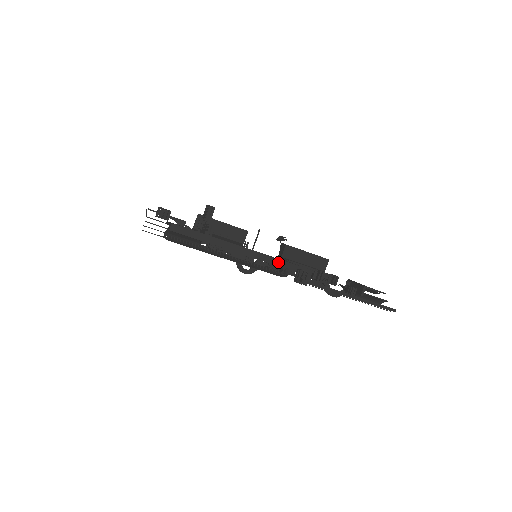
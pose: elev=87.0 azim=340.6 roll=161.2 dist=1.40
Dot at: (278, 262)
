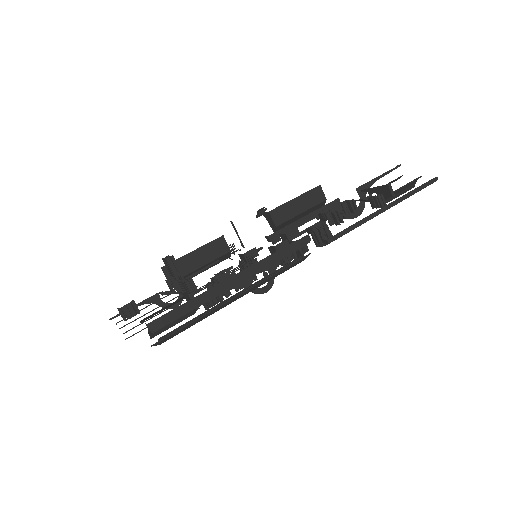
Dot at: (288, 250)
